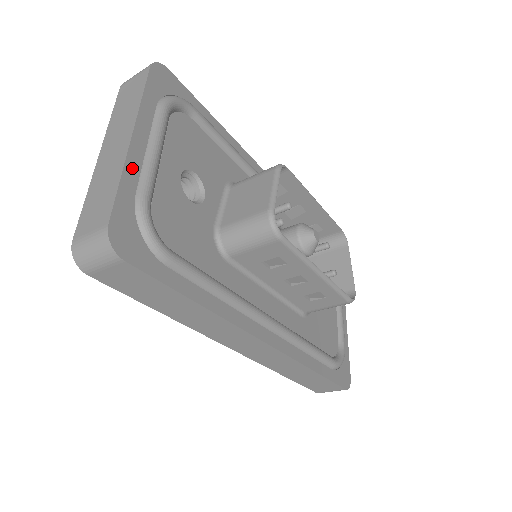
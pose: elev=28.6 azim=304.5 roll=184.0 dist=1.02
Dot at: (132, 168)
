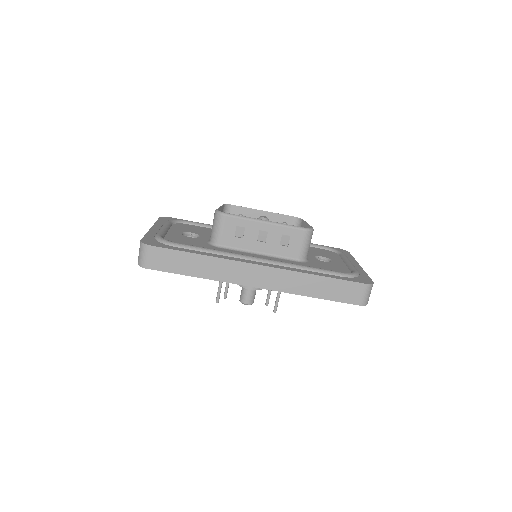
Dot at: (152, 232)
